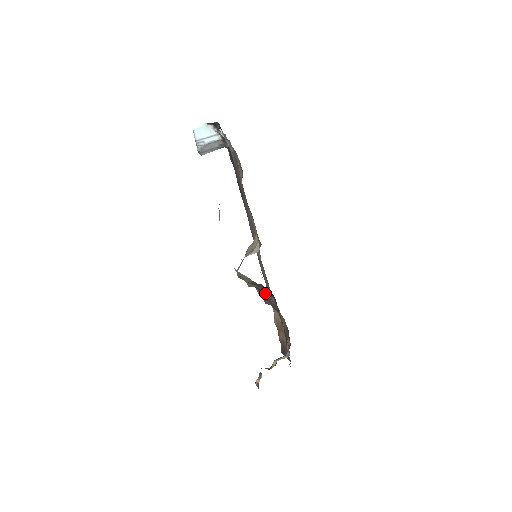
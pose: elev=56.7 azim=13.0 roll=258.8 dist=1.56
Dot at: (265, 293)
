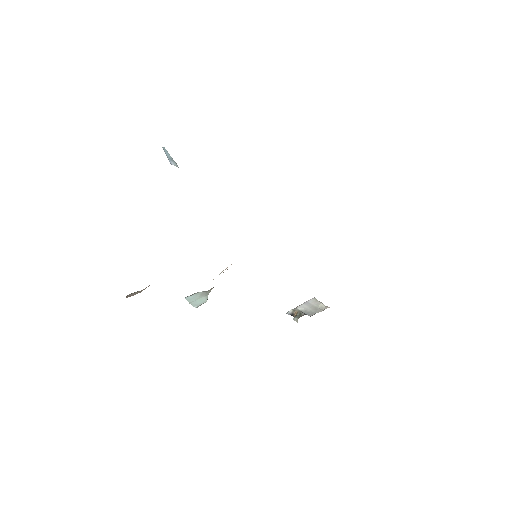
Dot at: occluded
